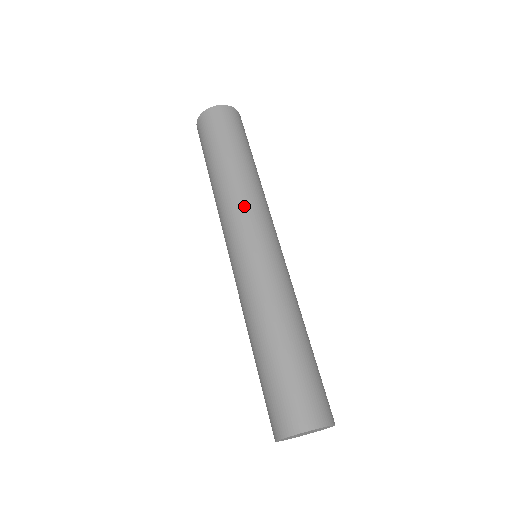
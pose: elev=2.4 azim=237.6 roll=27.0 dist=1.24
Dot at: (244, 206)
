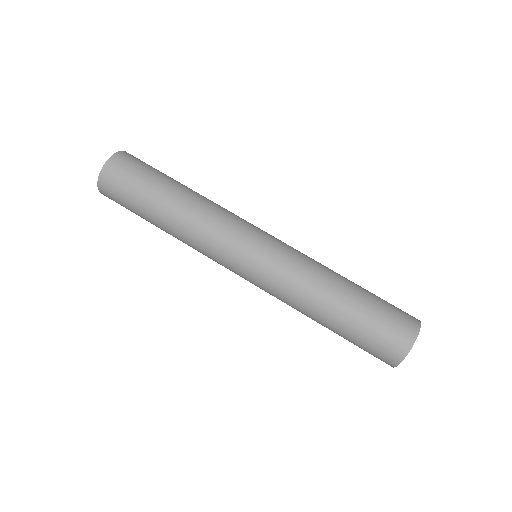
Dot at: (228, 214)
